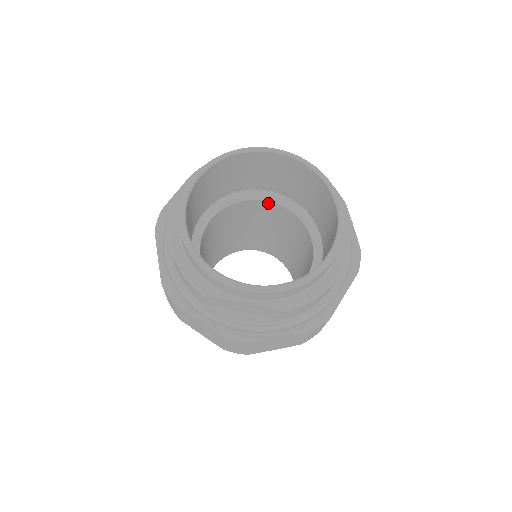
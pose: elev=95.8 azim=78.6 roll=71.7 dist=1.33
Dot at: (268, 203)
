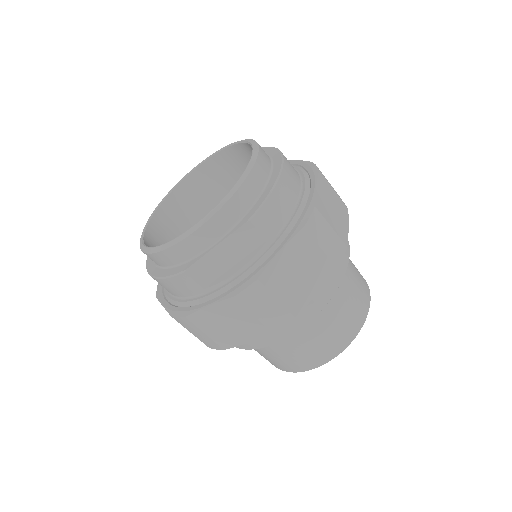
Dot at: occluded
